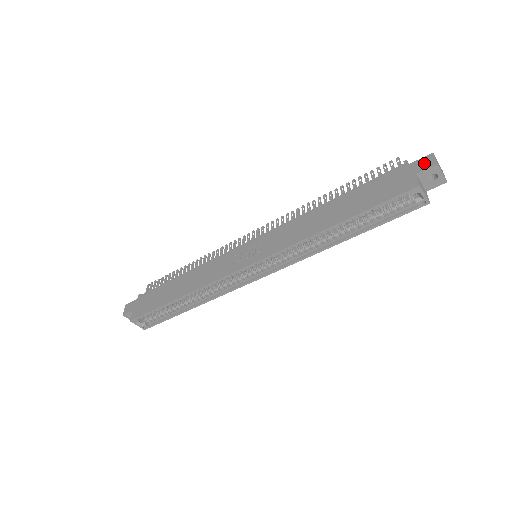
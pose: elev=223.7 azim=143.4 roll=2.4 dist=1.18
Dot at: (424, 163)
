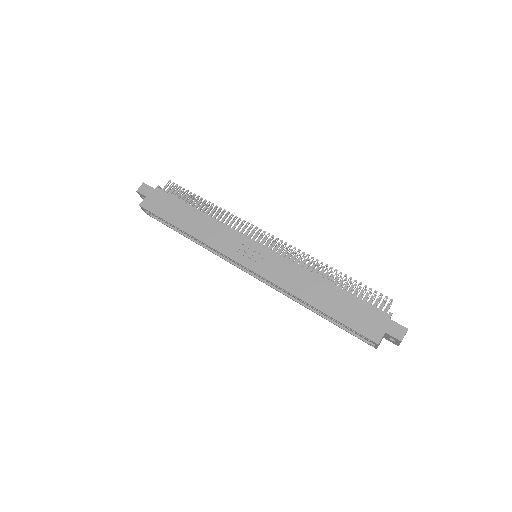
Dot at: (397, 331)
